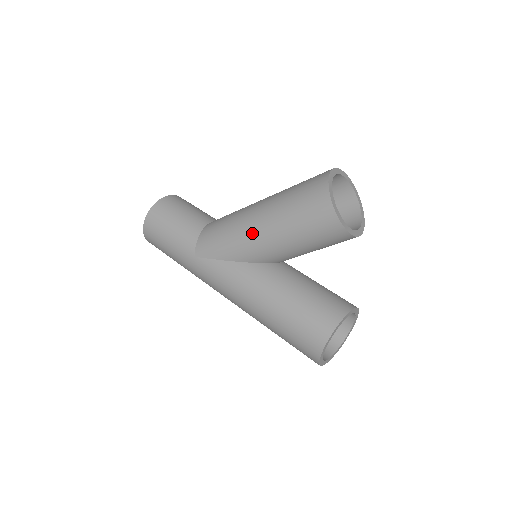
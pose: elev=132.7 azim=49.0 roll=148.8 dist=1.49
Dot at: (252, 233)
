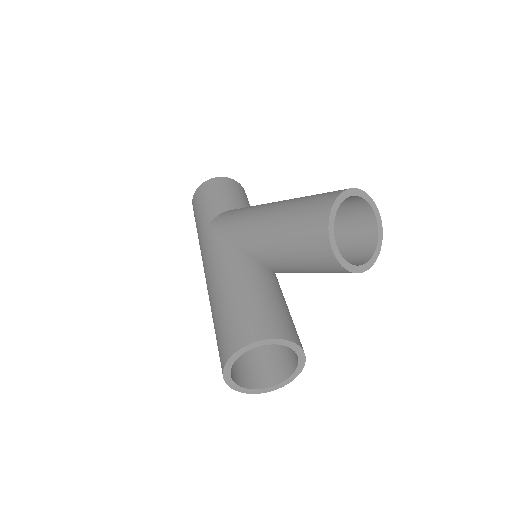
Dot at: (256, 218)
